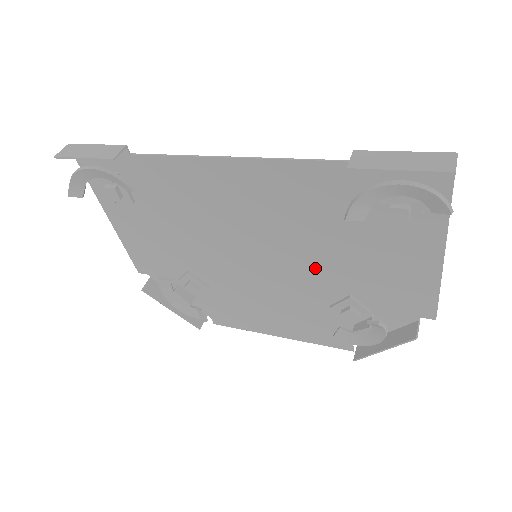
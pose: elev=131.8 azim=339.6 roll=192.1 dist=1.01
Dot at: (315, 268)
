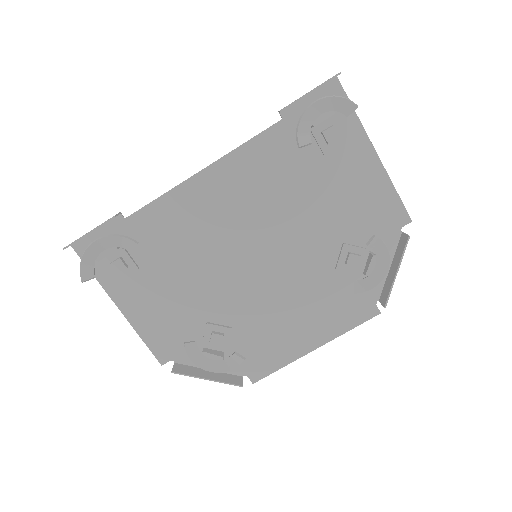
Dot at: (304, 235)
